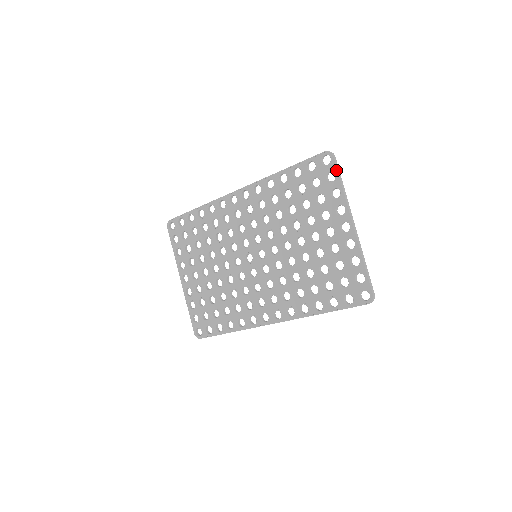
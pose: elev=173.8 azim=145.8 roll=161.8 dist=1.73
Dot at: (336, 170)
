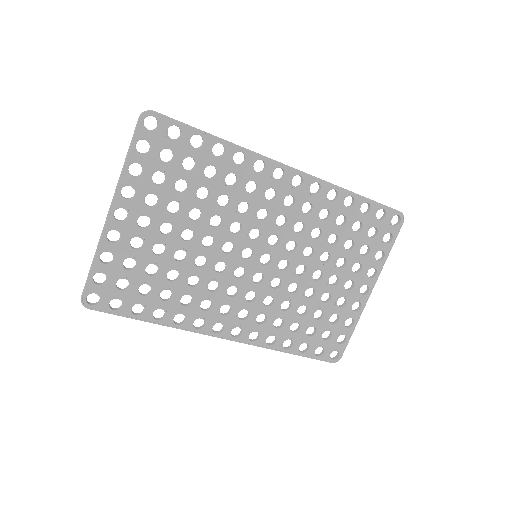
Dot at: (396, 236)
